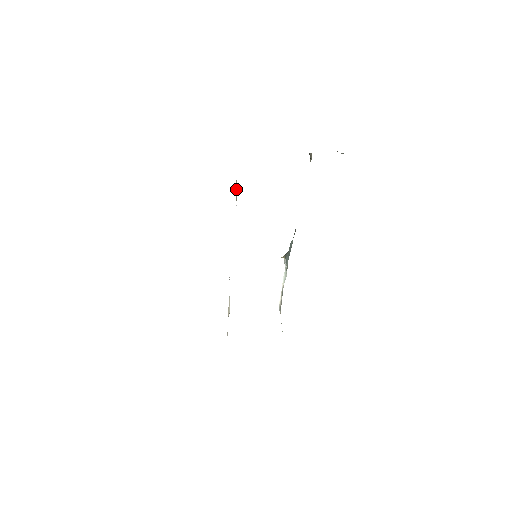
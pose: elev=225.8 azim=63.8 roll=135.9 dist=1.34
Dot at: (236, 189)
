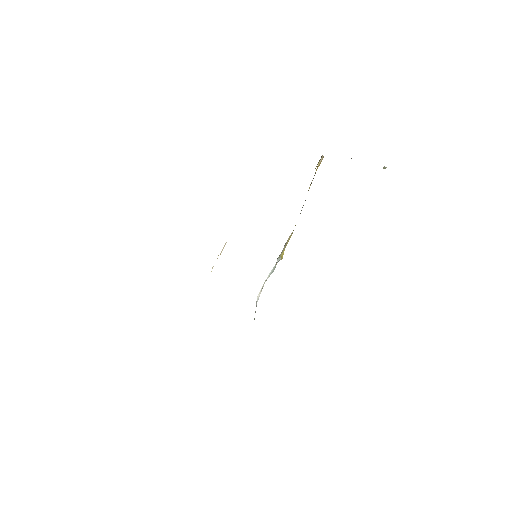
Dot at: occluded
